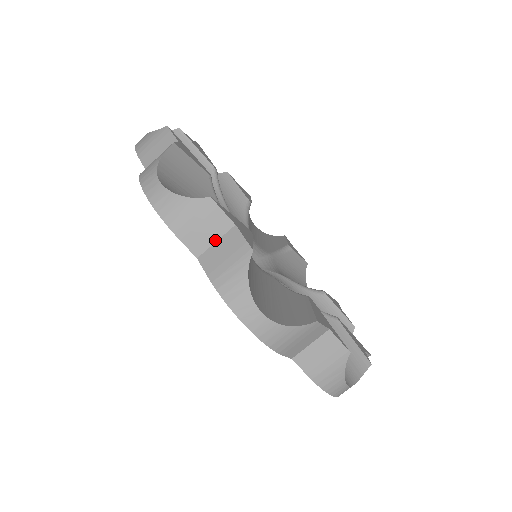
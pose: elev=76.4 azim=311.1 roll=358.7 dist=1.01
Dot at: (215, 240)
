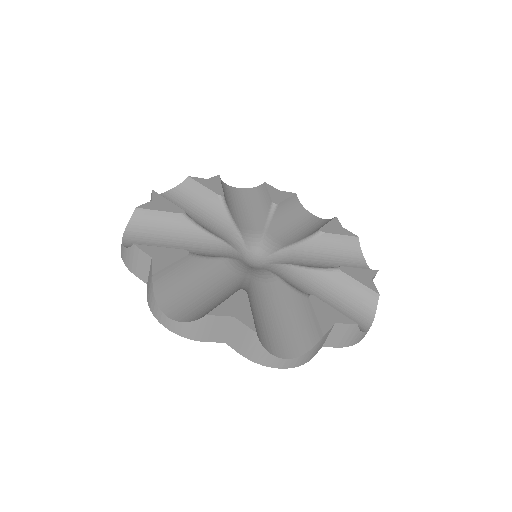
Dot at: (328, 336)
